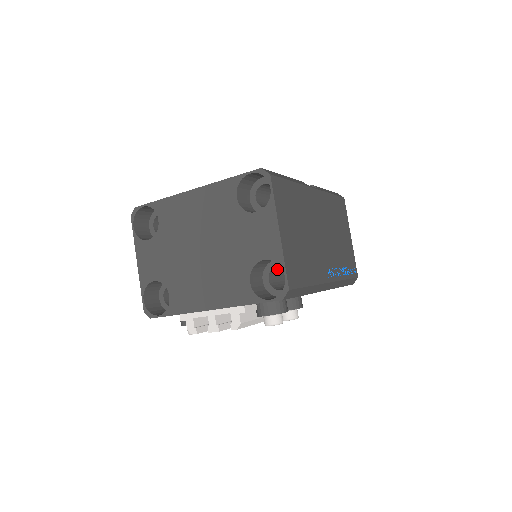
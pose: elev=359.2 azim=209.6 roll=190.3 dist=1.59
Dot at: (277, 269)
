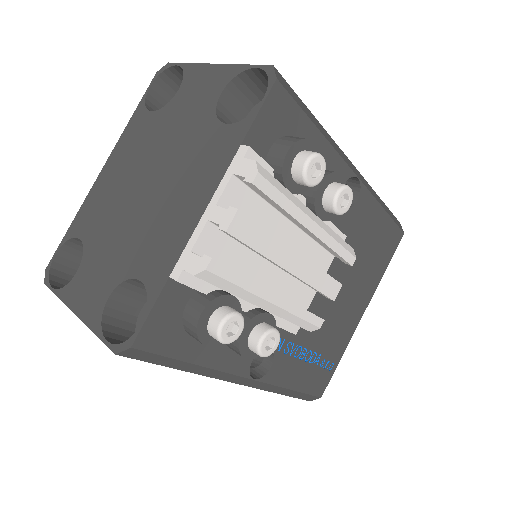
Dot at: occluded
